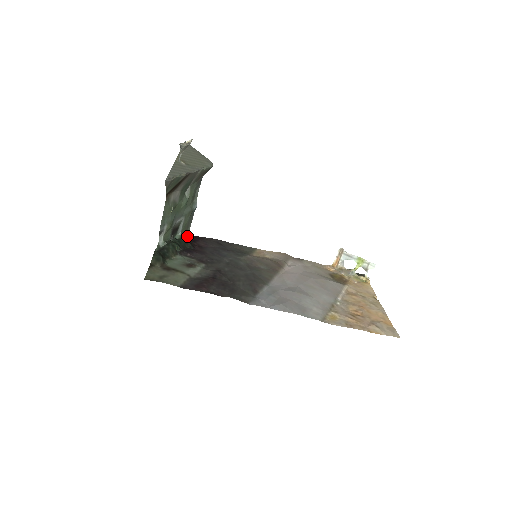
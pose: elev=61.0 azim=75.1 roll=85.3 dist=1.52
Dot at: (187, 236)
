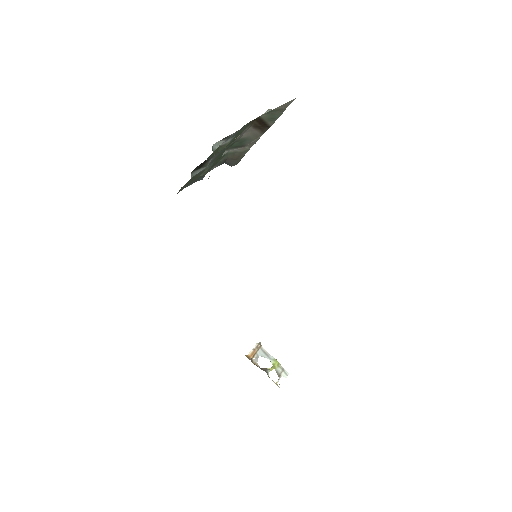
Dot at: occluded
